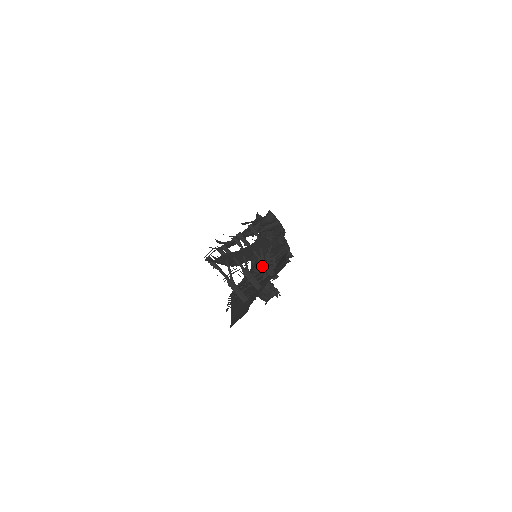
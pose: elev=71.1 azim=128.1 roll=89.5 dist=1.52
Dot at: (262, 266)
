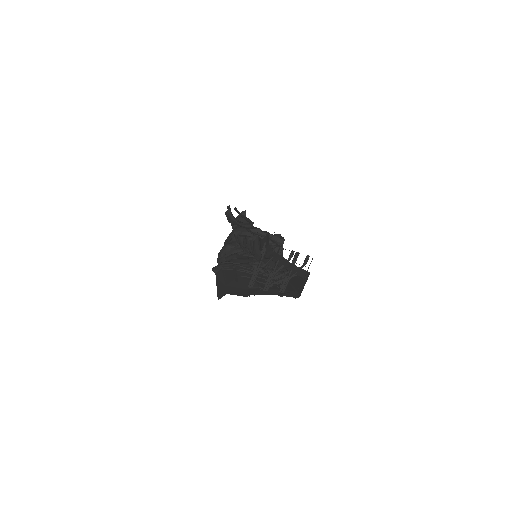
Dot at: (284, 282)
